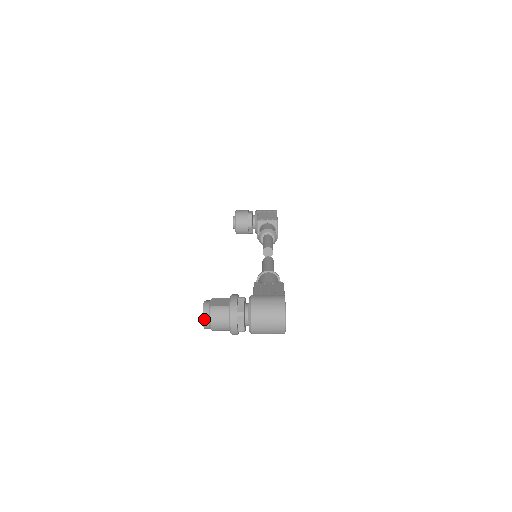
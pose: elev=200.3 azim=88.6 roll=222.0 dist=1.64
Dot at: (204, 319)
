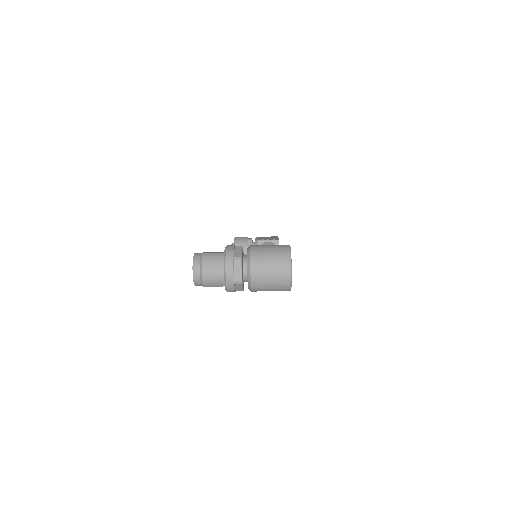
Dot at: (194, 268)
